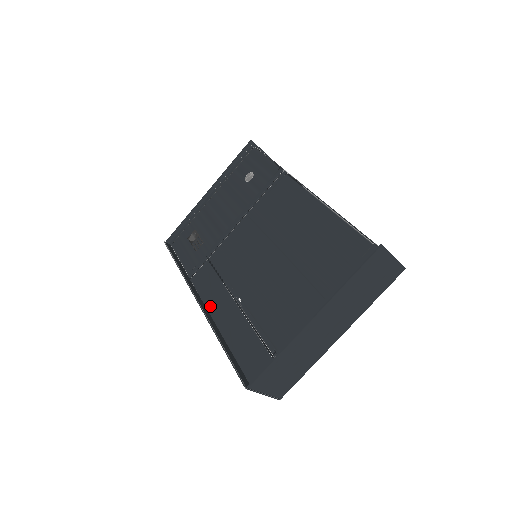
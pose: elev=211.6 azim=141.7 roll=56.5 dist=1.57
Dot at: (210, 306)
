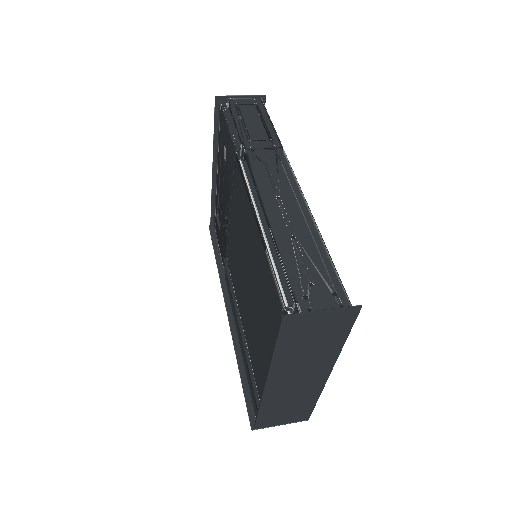
Dot at: (234, 318)
